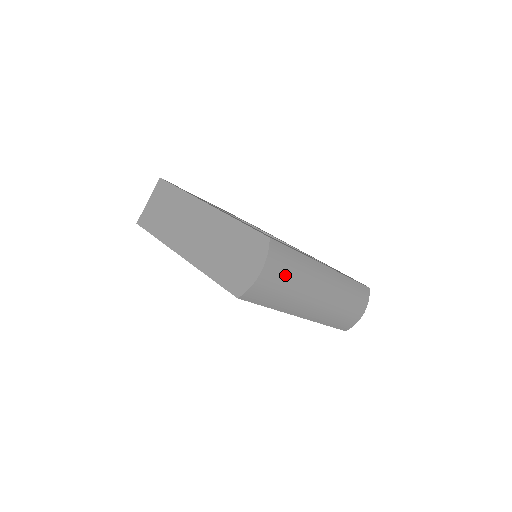
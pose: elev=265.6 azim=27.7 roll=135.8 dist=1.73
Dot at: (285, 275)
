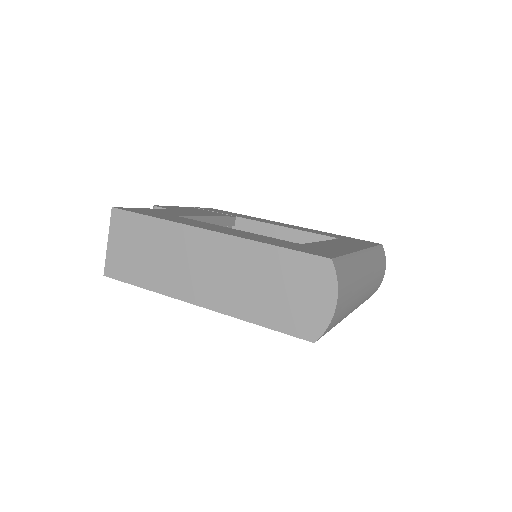
Dot at: (348, 290)
